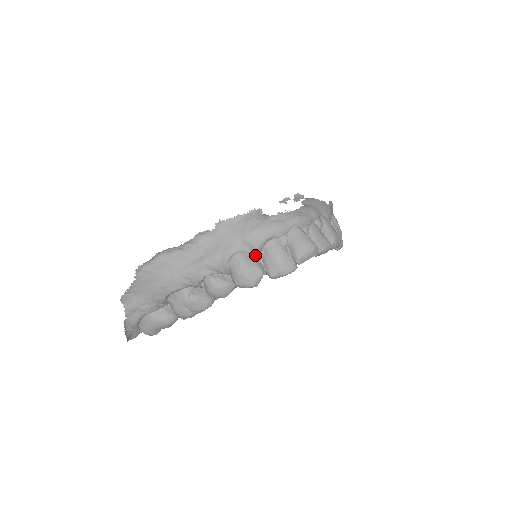
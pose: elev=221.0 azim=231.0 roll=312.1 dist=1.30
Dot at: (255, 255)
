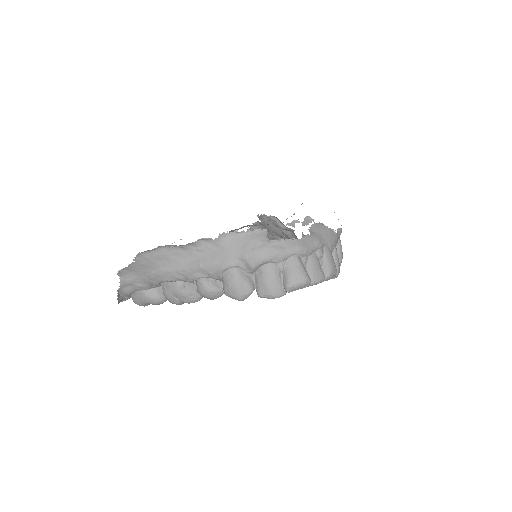
Dot at: (249, 272)
